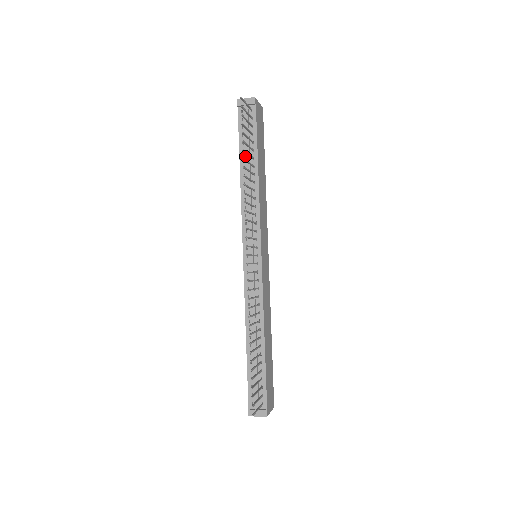
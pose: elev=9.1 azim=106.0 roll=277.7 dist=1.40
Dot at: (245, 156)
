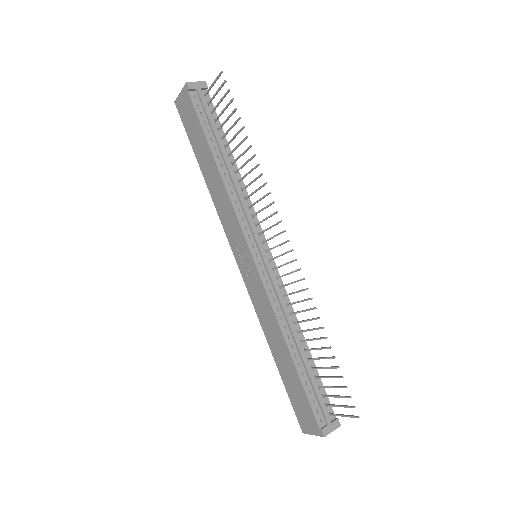
Dot at: (215, 145)
